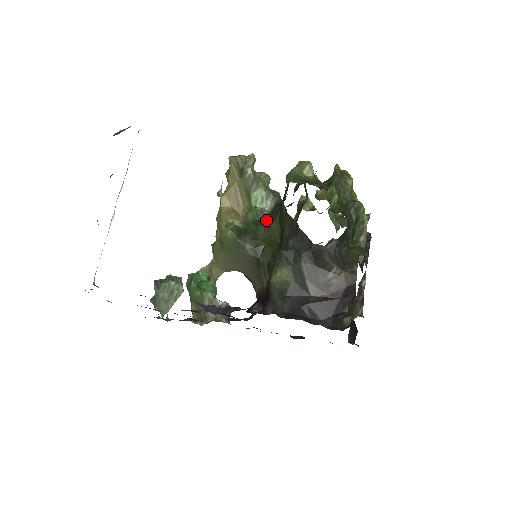
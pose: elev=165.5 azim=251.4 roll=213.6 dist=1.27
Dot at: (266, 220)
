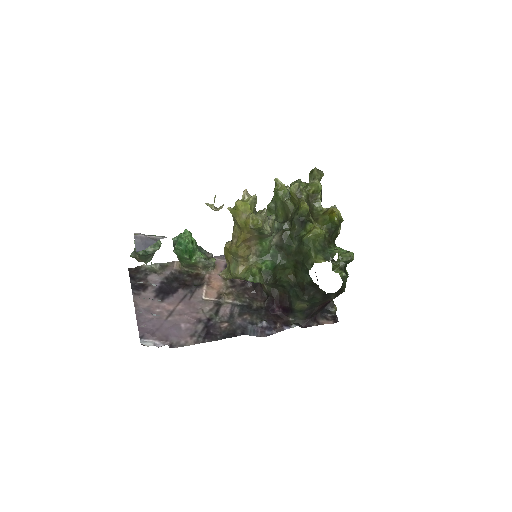
Dot at: (277, 254)
